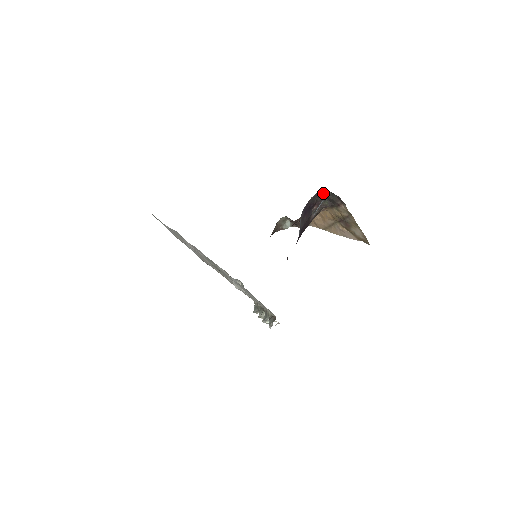
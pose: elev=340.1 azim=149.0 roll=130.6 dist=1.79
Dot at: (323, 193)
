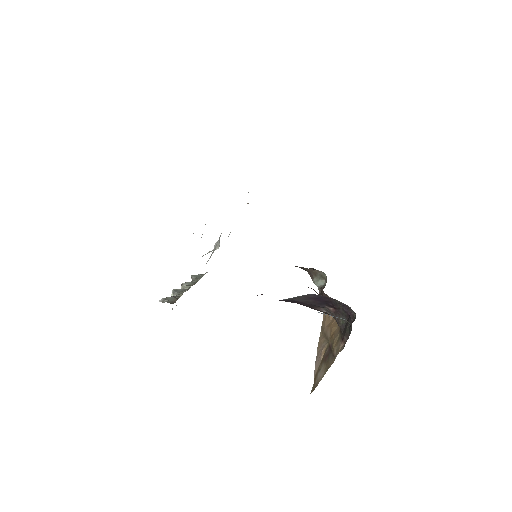
Dot at: (350, 314)
